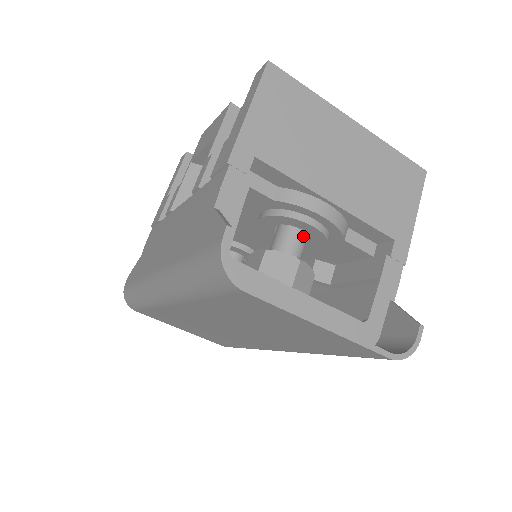
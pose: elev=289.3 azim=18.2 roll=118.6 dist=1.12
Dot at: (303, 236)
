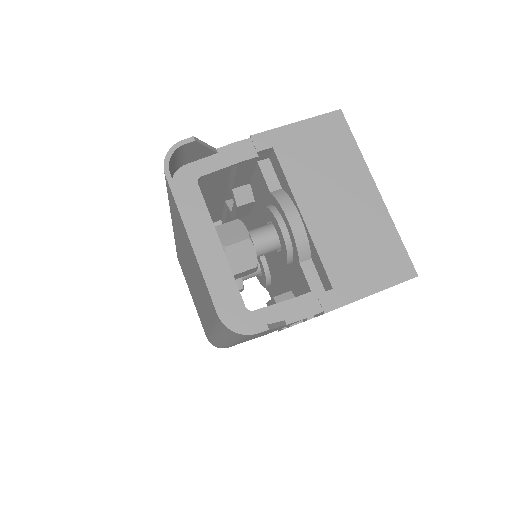
Dot at: (275, 238)
